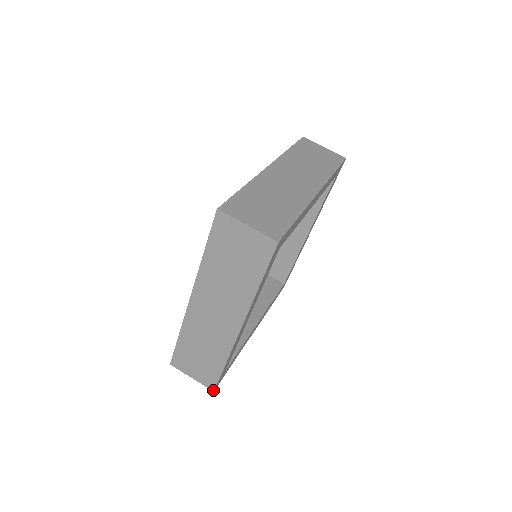
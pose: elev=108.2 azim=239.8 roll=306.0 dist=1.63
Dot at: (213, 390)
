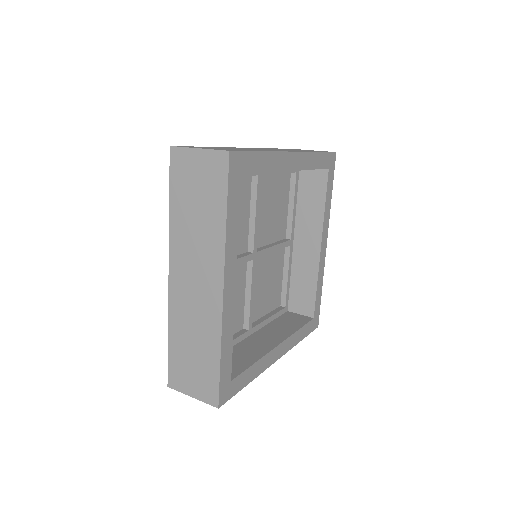
Dot at: (217, 406)
